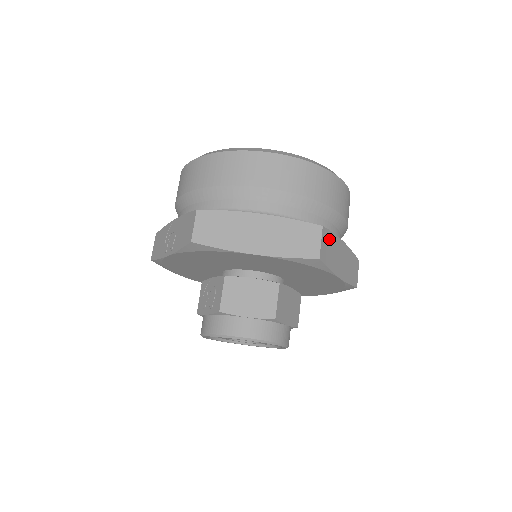
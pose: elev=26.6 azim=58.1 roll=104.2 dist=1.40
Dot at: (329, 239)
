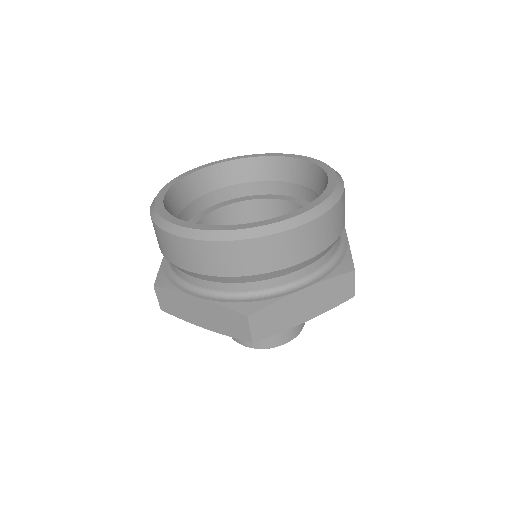
Dot at: (267, 313)
